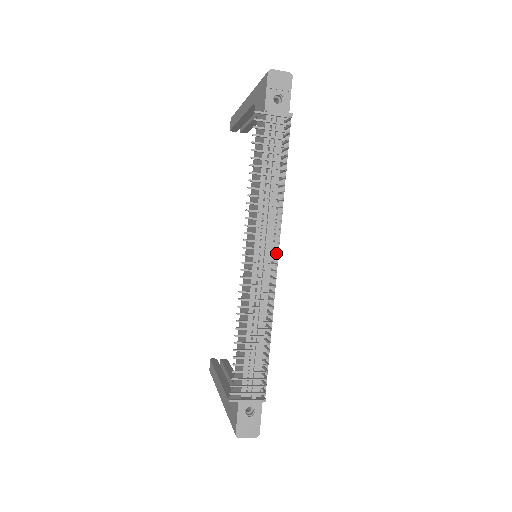
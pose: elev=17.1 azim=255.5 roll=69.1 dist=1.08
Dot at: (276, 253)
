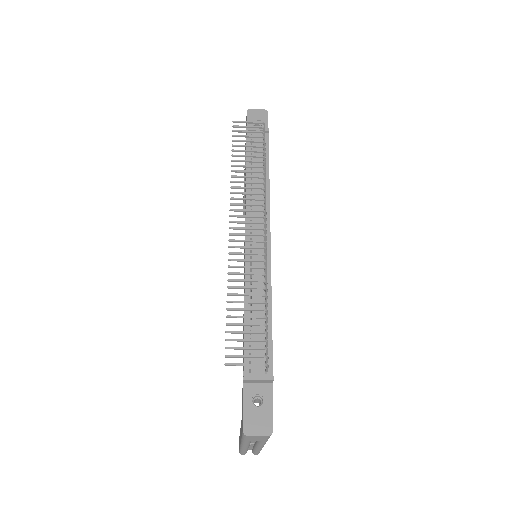
Dot at: (268, 231)
